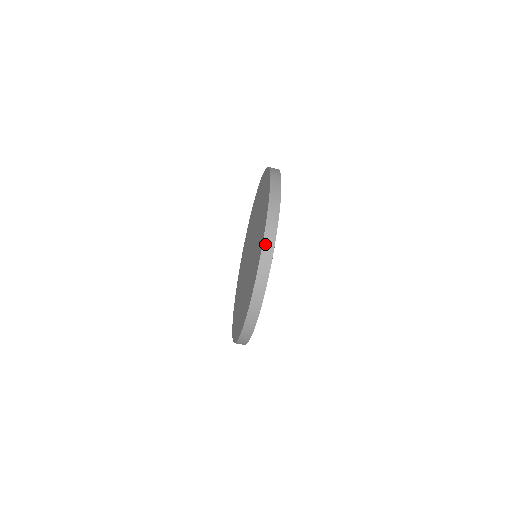
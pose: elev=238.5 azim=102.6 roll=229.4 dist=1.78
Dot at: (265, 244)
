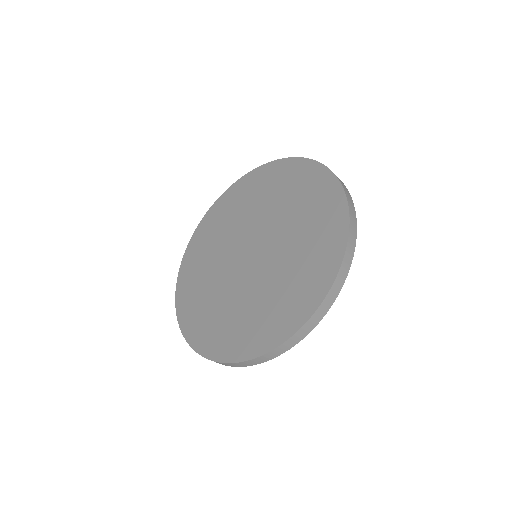
Dot at: (340, 272)
